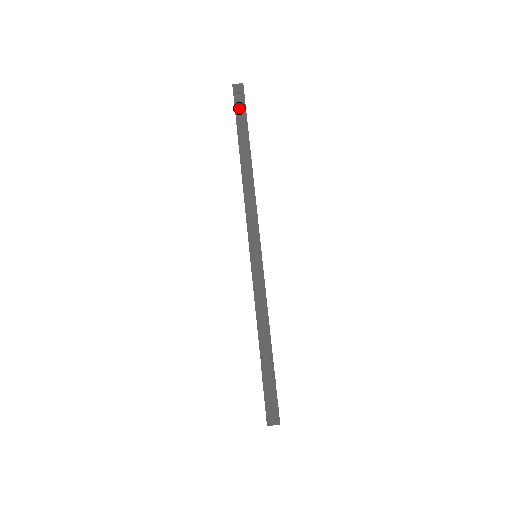
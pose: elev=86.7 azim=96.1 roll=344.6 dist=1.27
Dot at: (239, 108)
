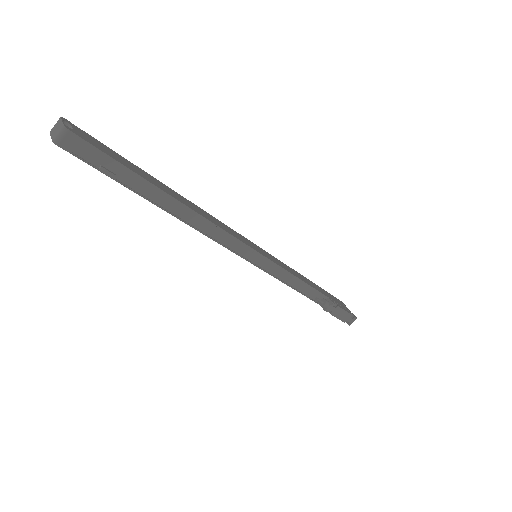
Dot at: (99, 162)
